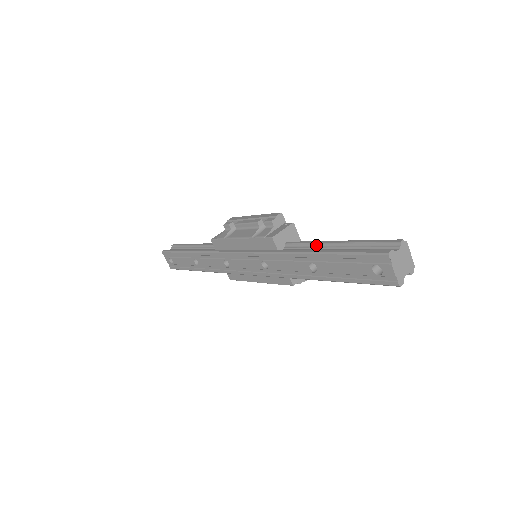
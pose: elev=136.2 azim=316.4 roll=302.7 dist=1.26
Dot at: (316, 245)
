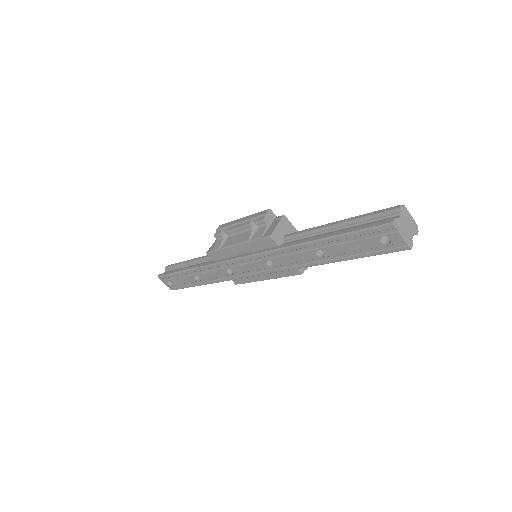
Dot at: (315, 231)
